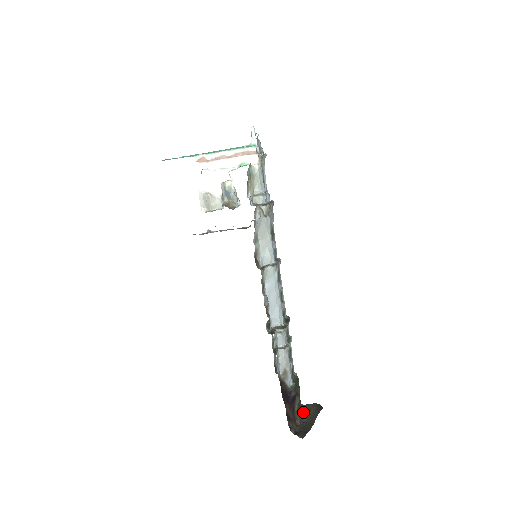
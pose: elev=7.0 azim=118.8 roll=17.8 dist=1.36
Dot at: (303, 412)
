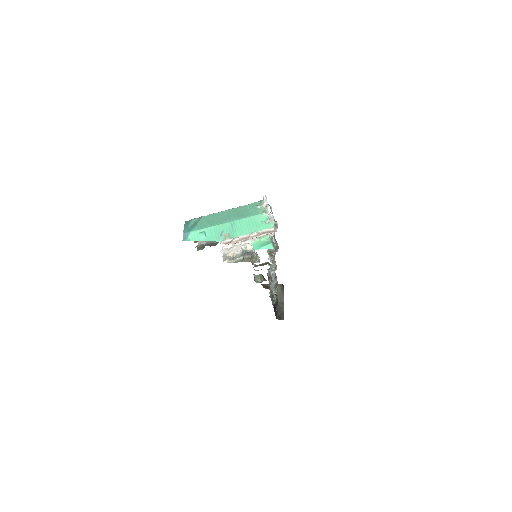
Dot at: occluded
